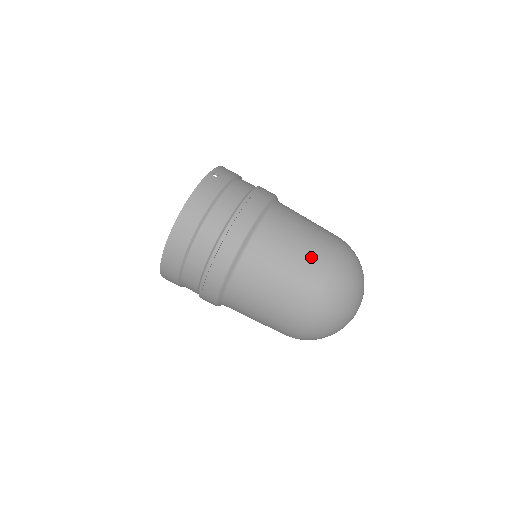
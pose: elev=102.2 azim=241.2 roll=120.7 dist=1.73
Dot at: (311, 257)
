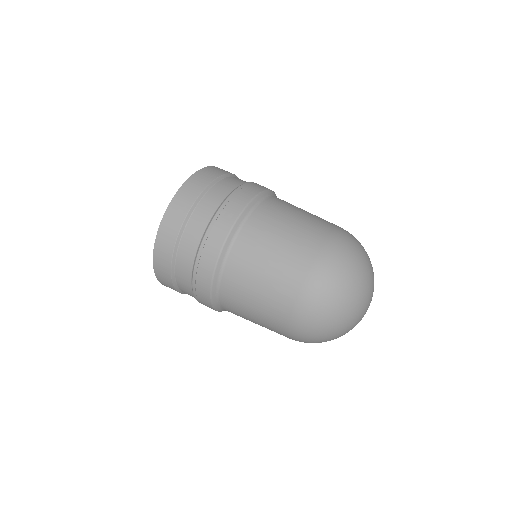
Dot at: occluded
